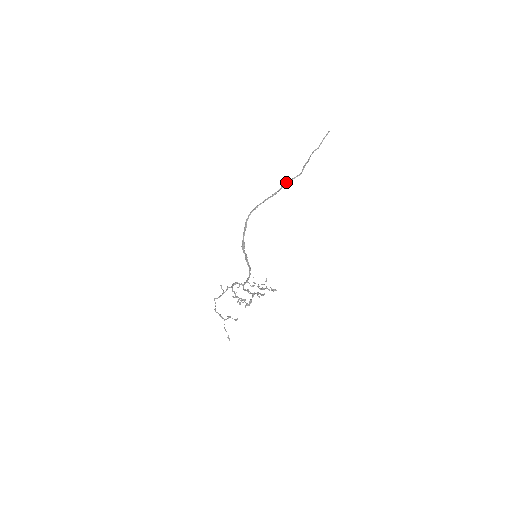
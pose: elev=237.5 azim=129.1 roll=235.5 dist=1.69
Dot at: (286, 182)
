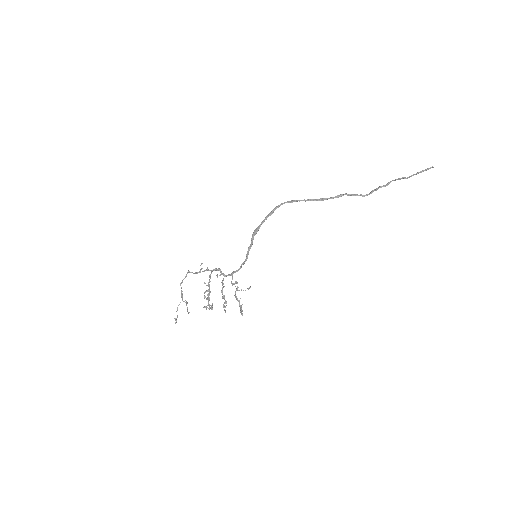
Dot at: (344, 194)
